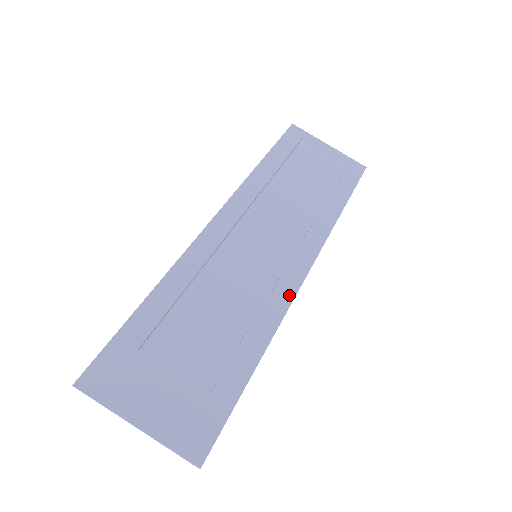
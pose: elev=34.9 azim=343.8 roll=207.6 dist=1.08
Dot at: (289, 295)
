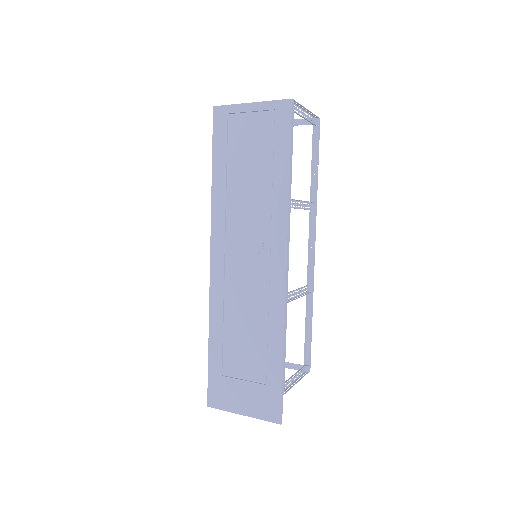
Dot at: (281, 292)
